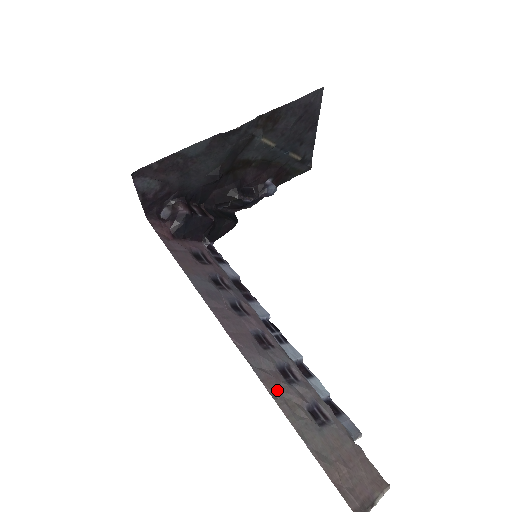
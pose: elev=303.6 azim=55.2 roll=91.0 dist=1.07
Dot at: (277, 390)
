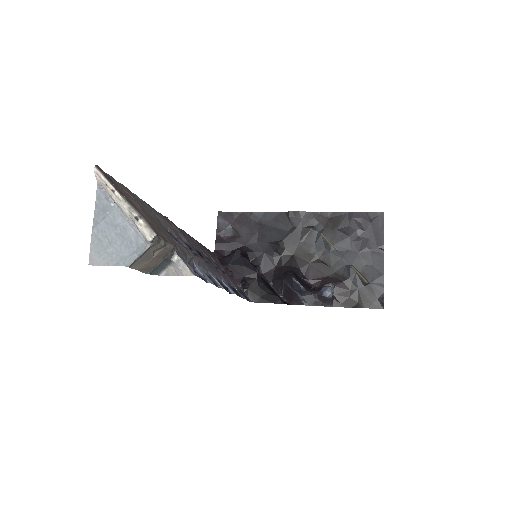
Dot at: (164, 219)
